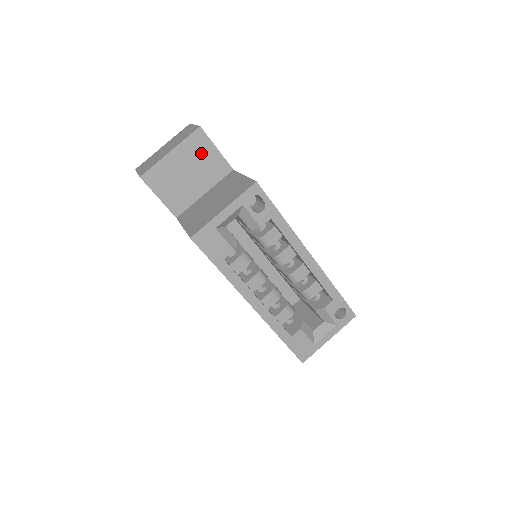
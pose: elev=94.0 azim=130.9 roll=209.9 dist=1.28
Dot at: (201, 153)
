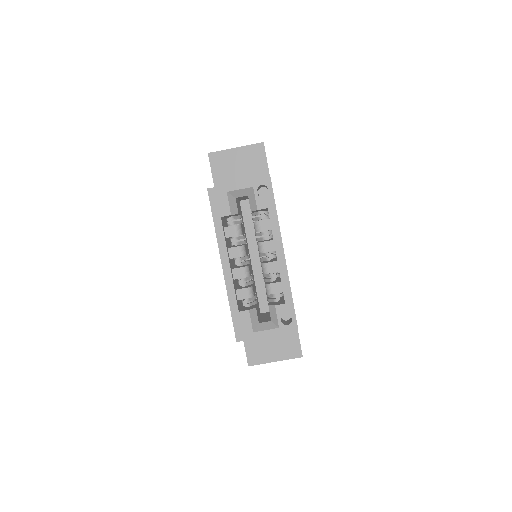
Dot at: (255, 159)
